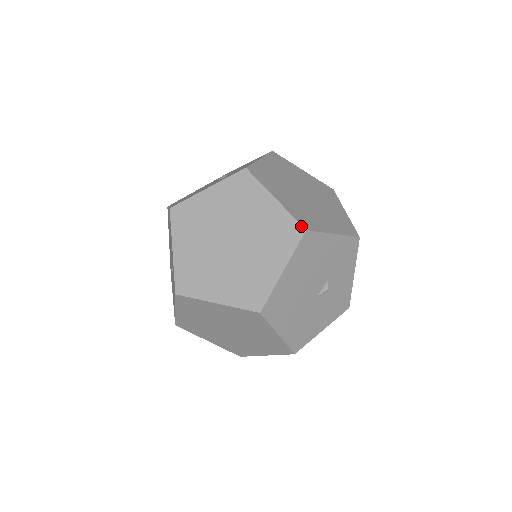
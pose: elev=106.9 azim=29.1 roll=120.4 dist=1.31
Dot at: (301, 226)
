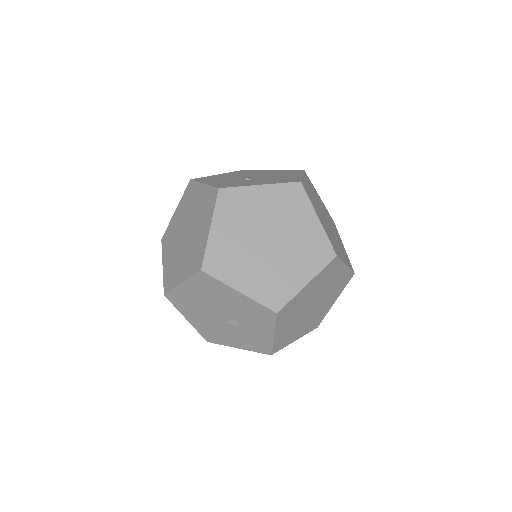
Dot at: (202, 264)
